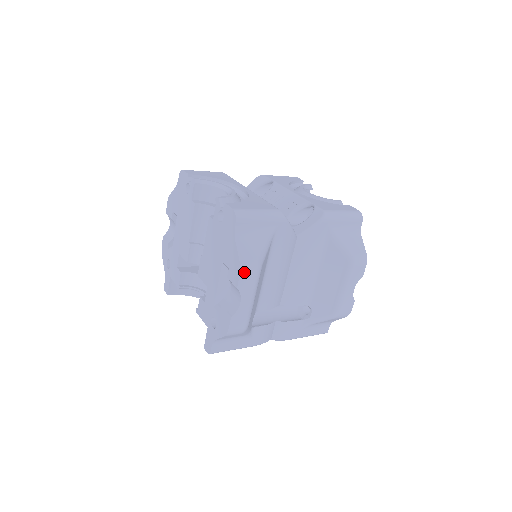
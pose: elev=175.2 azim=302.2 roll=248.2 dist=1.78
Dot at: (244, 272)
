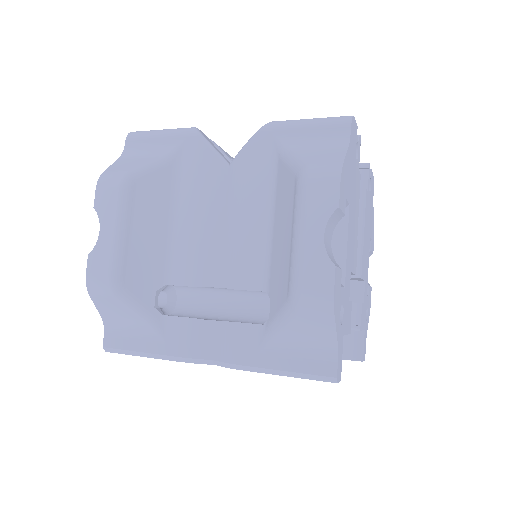
Dot at: (102, 184)
